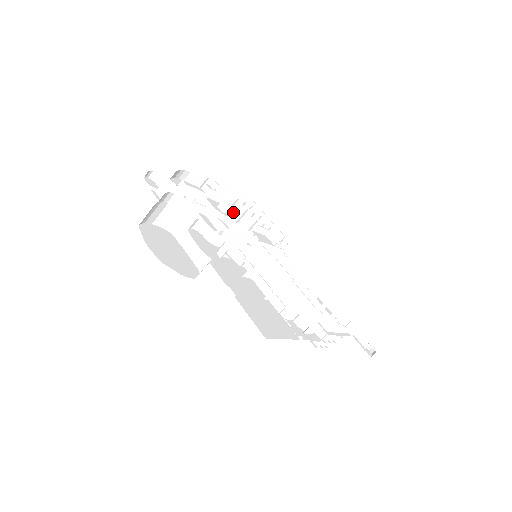
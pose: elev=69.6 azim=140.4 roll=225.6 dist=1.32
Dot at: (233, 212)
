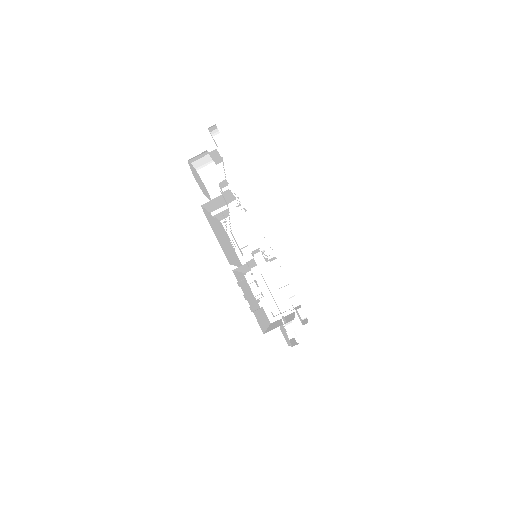
Dot at: occluded
